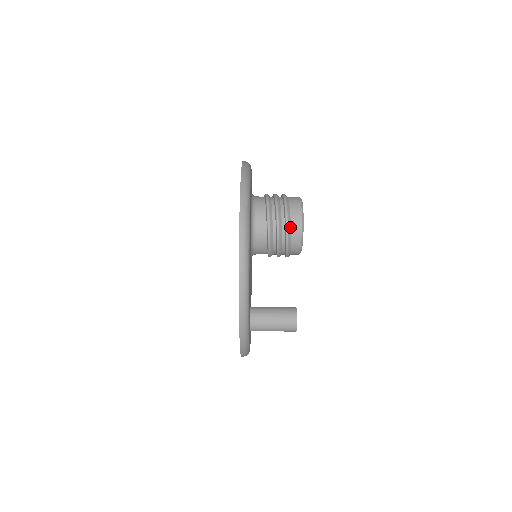
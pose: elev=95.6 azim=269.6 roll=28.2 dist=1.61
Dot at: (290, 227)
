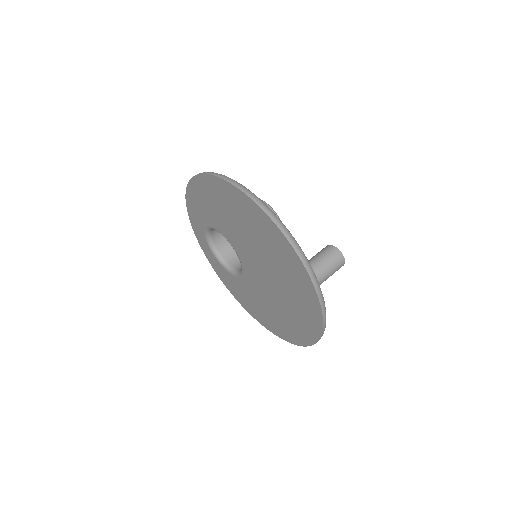
Dot at: occluded
